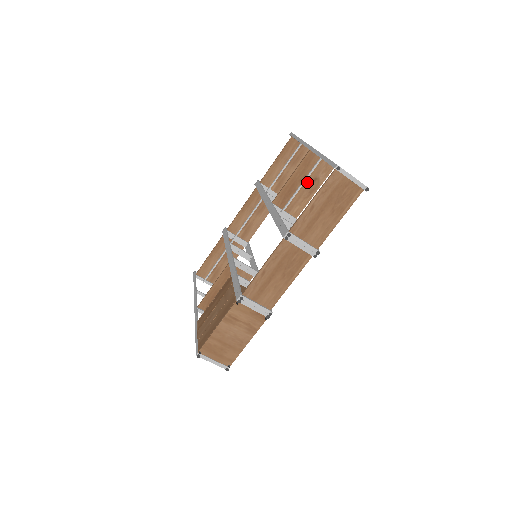
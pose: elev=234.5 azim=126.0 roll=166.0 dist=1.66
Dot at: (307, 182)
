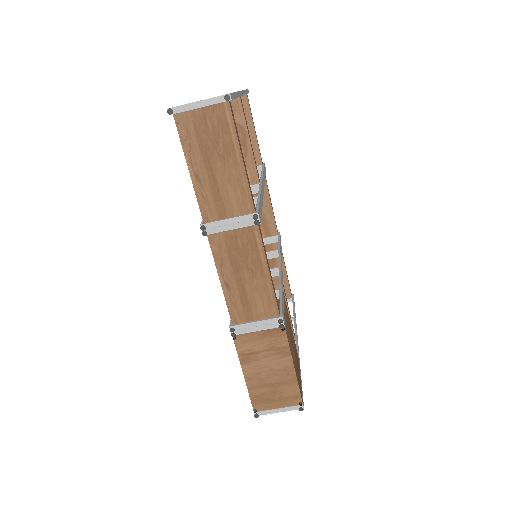
Dot at: occluded
